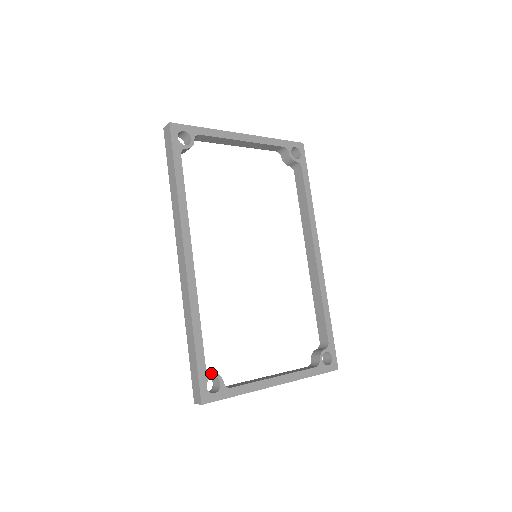
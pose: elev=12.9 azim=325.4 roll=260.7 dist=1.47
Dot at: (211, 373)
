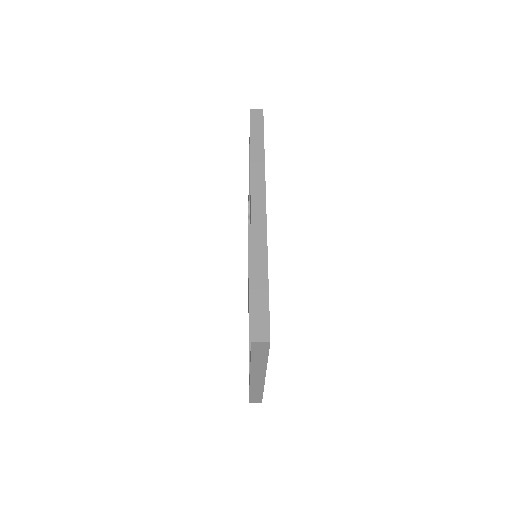
Dot at: occluded
